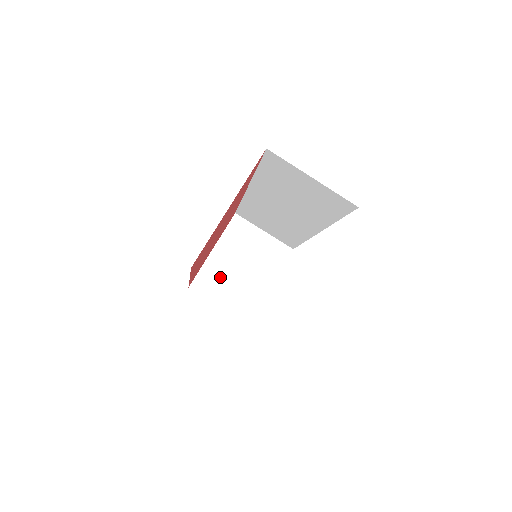
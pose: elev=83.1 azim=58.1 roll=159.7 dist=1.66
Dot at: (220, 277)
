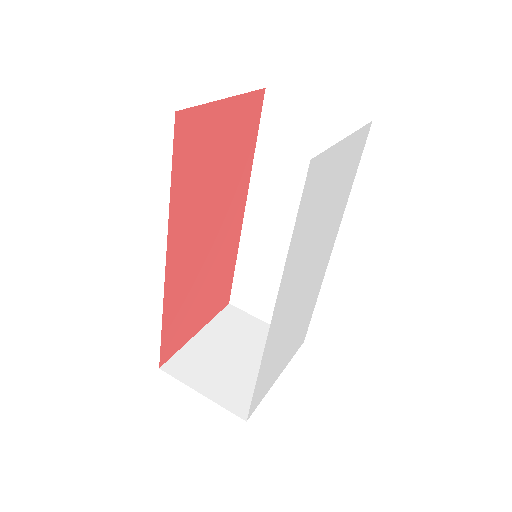
Dot at: (205, 361)
